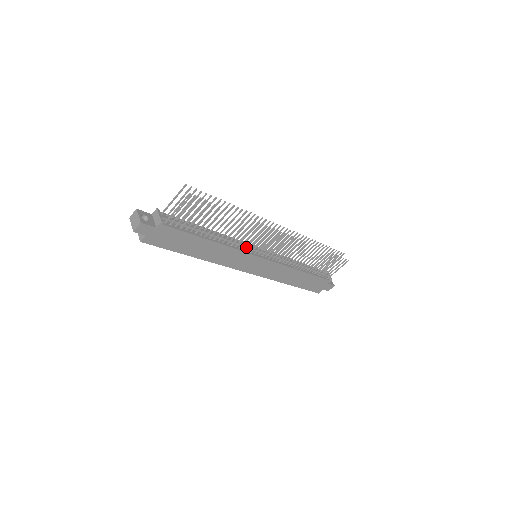
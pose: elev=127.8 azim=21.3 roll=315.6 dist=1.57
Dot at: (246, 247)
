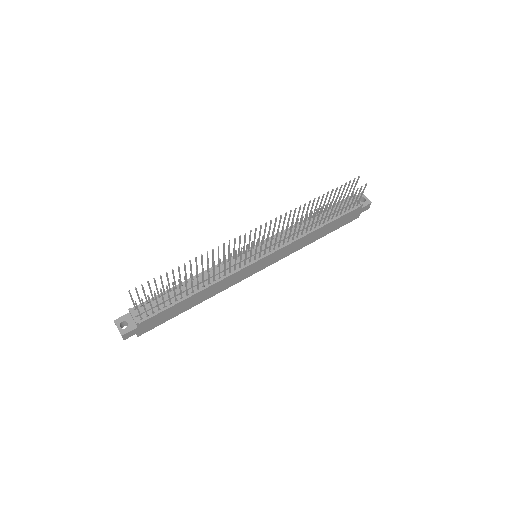
Dot at: (235, 268)
